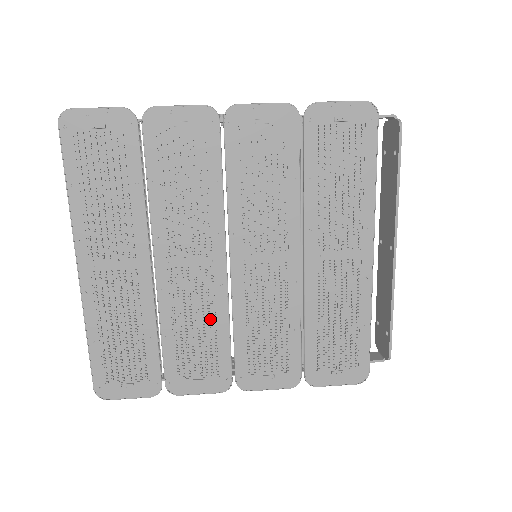
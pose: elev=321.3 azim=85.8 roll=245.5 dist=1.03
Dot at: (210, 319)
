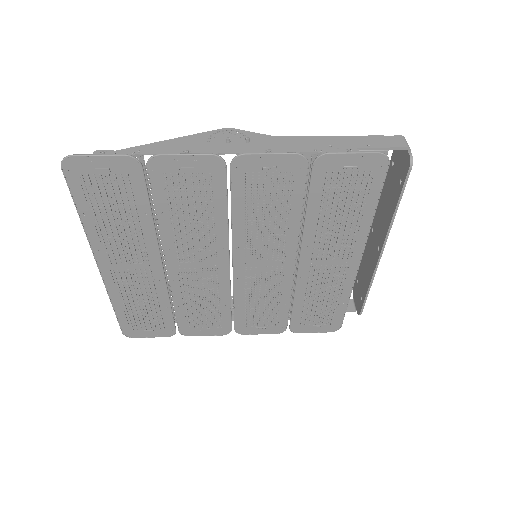
Dot at: (215, 298)
